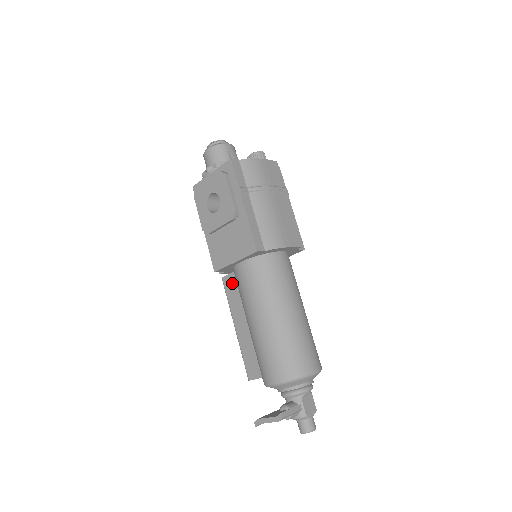
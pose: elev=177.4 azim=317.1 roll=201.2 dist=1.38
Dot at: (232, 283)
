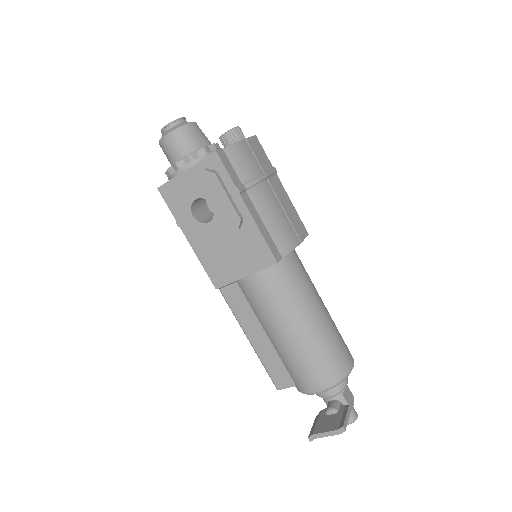
Dot at: (236, 294)
